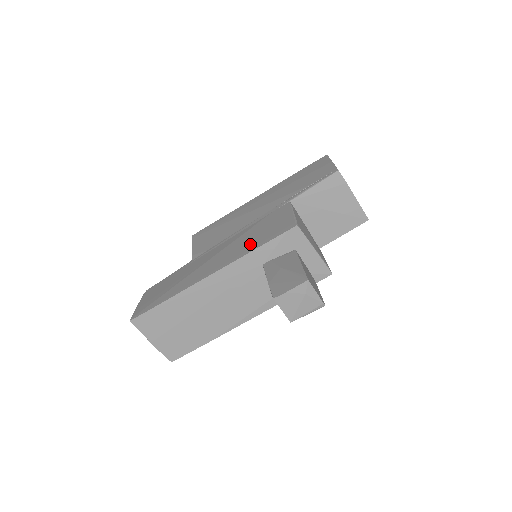
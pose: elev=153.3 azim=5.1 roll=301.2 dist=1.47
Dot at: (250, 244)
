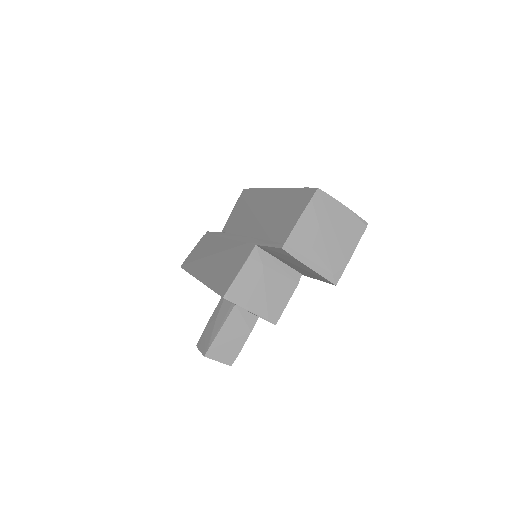
Dot at: (216, 276)
